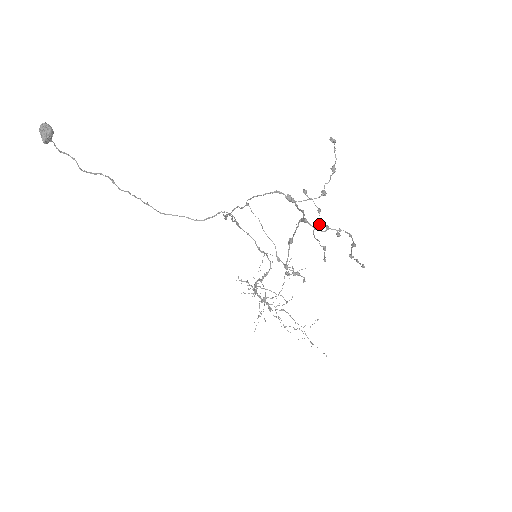
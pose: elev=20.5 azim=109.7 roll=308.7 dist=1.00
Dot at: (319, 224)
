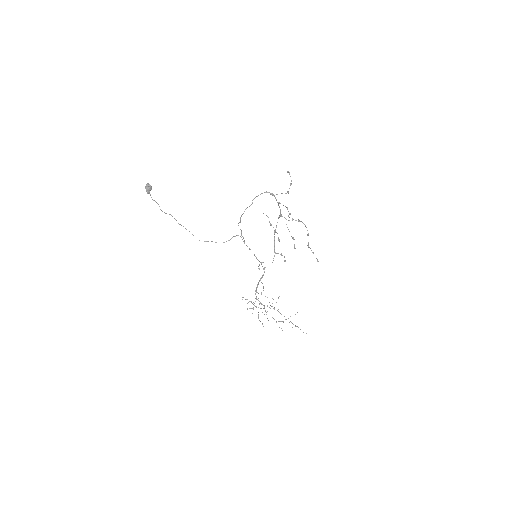
Dot at: (288, 216)
